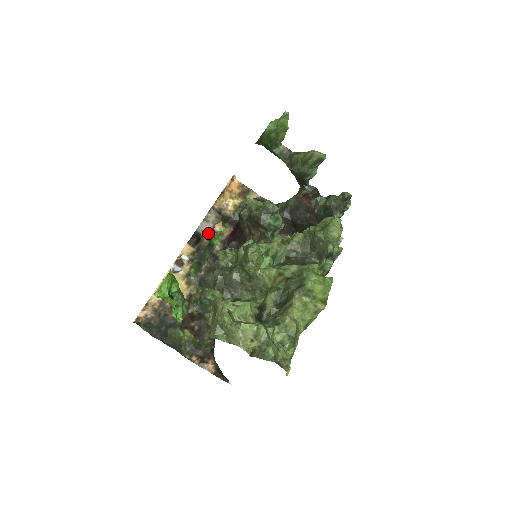
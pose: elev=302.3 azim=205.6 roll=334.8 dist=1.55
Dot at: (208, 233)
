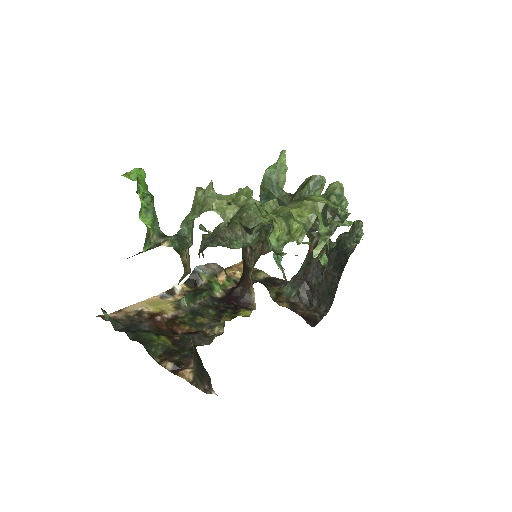
Dot at: (208, 273)
